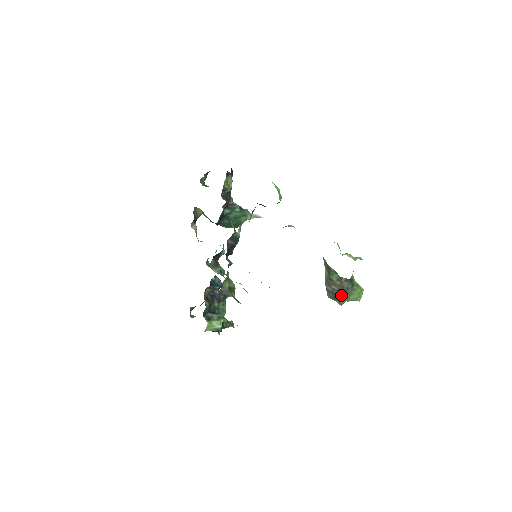
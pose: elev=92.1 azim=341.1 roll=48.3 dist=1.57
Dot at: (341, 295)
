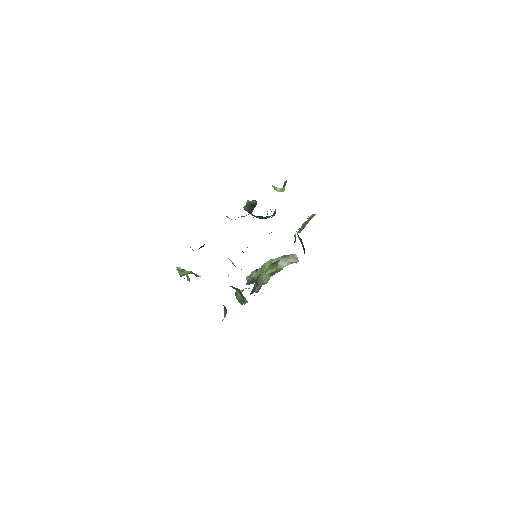
Dot at: occluded
